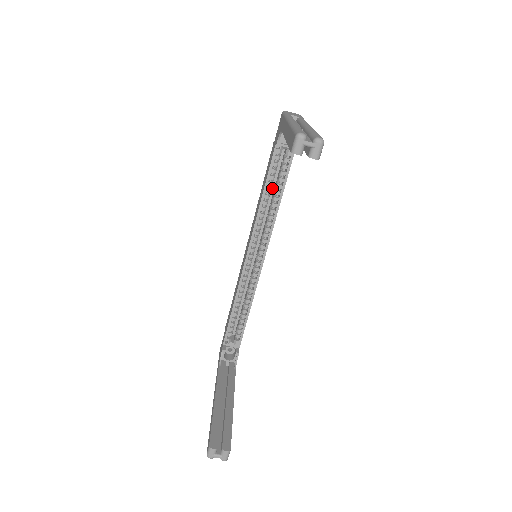
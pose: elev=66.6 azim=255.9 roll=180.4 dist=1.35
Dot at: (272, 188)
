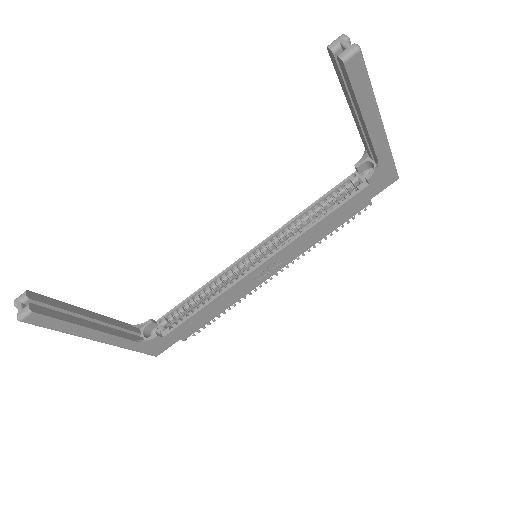
Dot at: occluded
